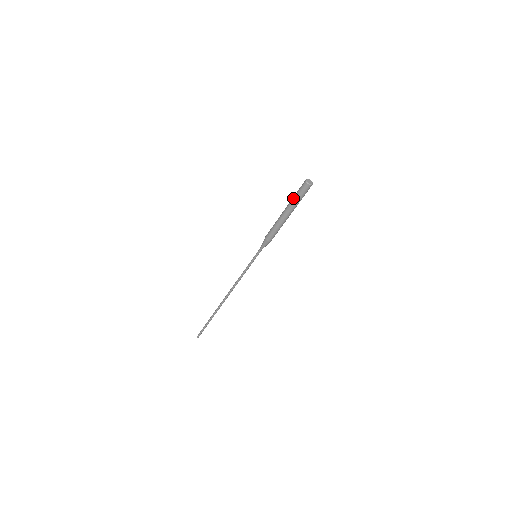
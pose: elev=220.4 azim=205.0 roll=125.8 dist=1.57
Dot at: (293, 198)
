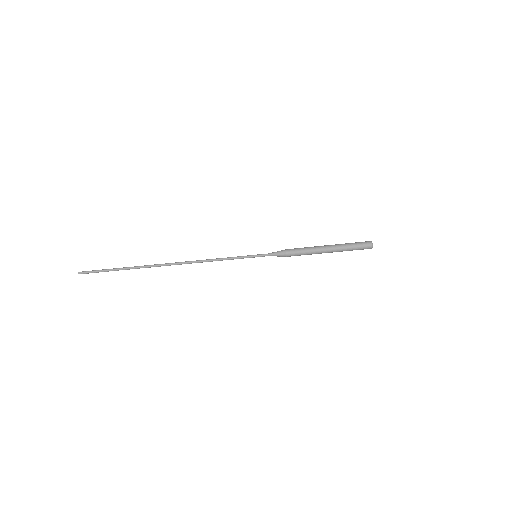
Dot at: (348, 247)
